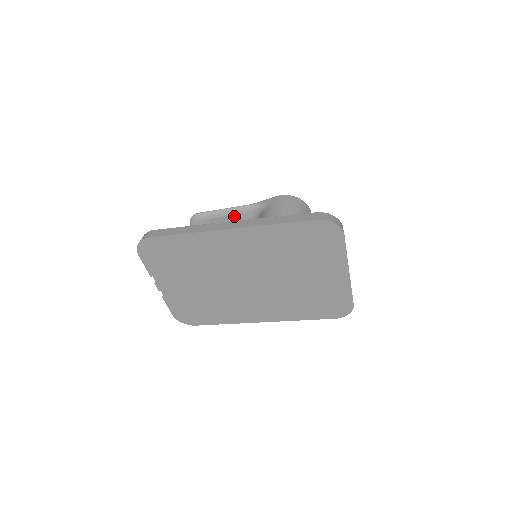
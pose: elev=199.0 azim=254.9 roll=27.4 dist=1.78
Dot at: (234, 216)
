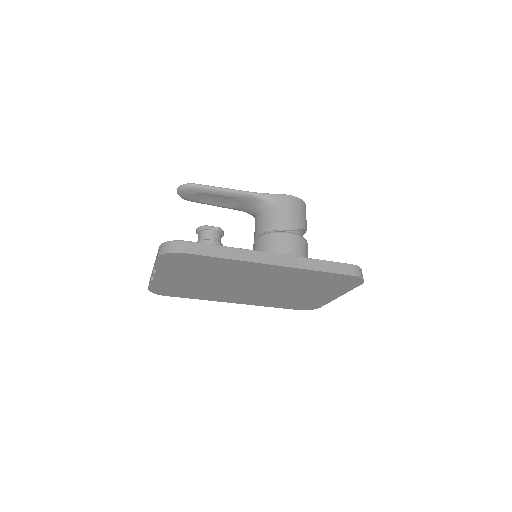
Dot at: (233, 197)
